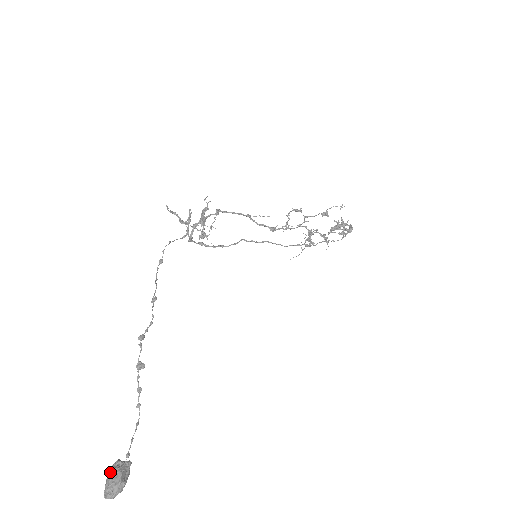
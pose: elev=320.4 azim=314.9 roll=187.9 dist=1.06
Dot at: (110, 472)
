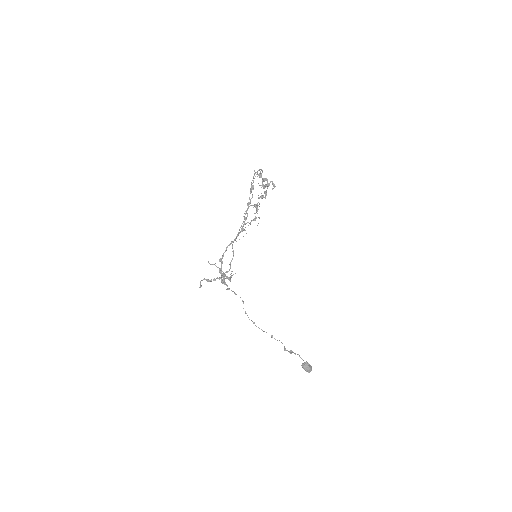
Dot at: (305, 369)
